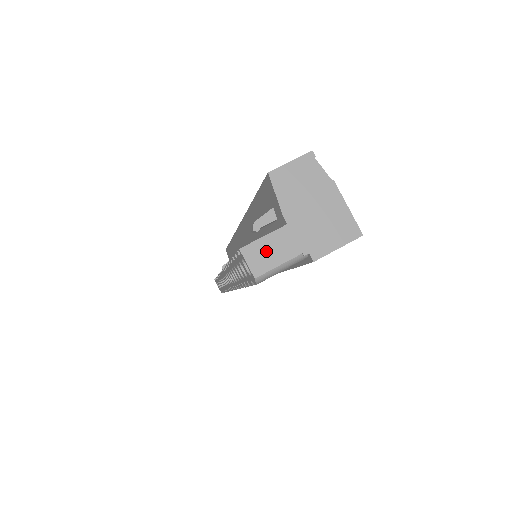
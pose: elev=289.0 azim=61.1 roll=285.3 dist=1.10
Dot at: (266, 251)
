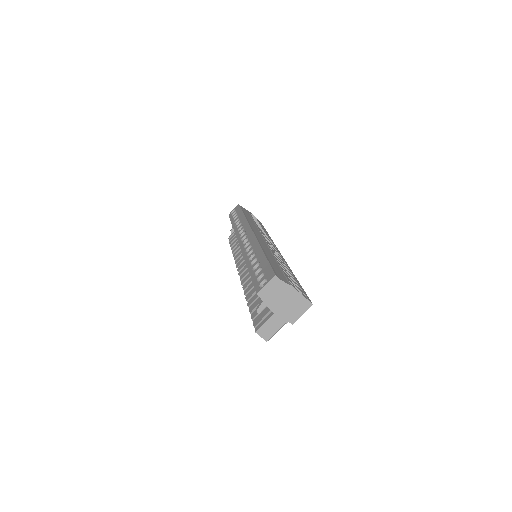
Dot at: (268, 329)
